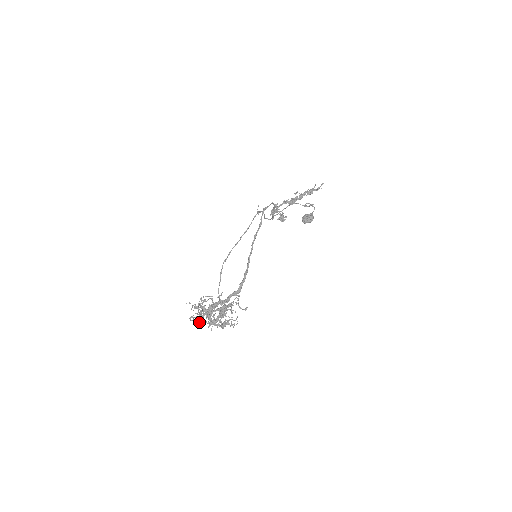
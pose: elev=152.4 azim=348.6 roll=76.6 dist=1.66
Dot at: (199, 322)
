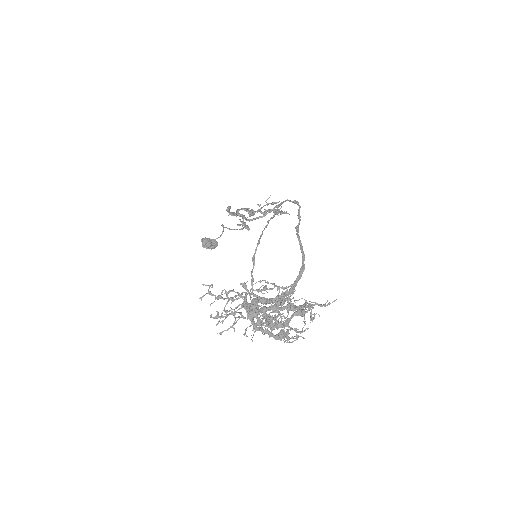
Dot at: (217, 324)
